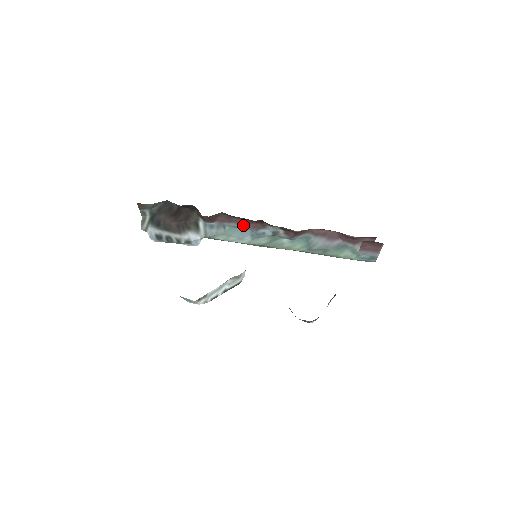
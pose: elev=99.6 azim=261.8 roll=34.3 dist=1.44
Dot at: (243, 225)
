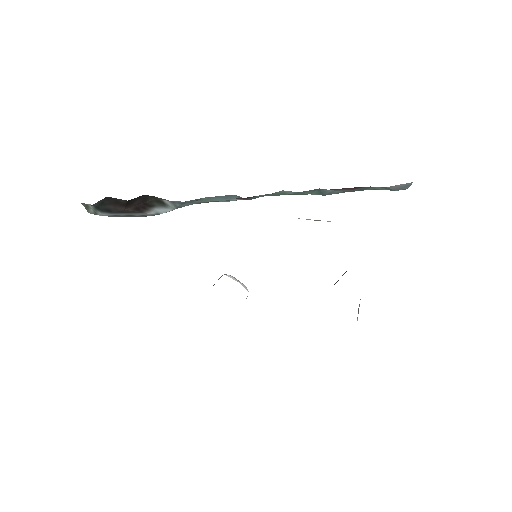
Dot at: occluded
